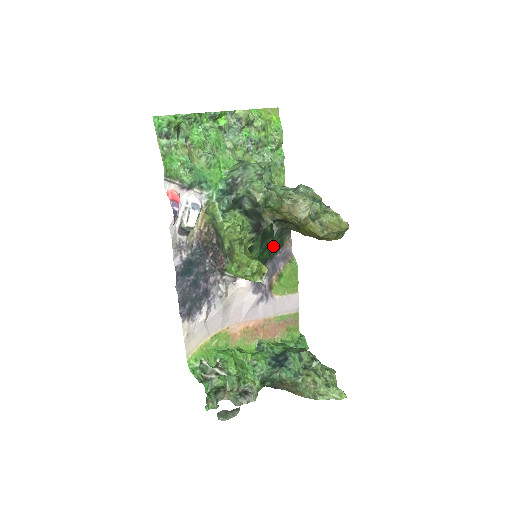
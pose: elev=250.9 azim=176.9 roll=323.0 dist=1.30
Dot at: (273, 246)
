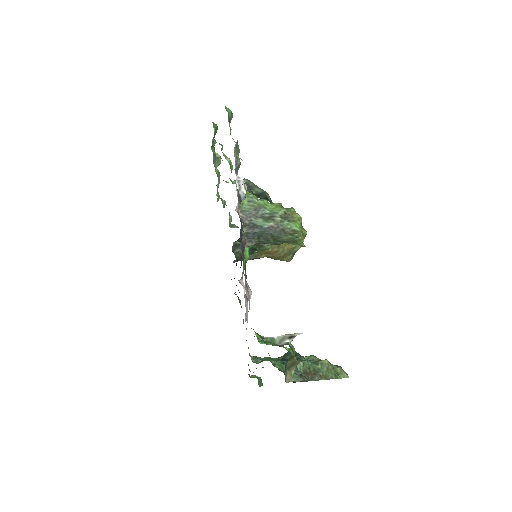
Dot at: occluded
